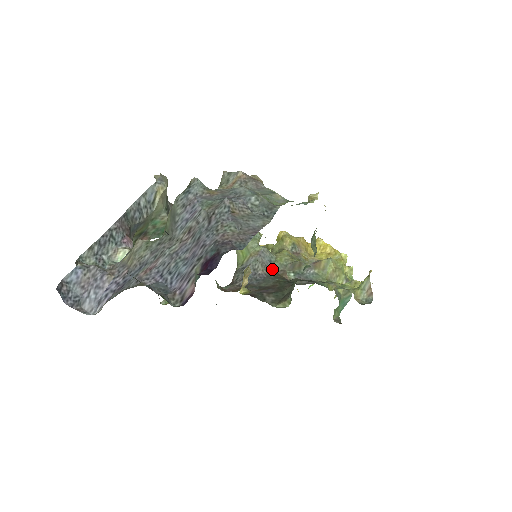
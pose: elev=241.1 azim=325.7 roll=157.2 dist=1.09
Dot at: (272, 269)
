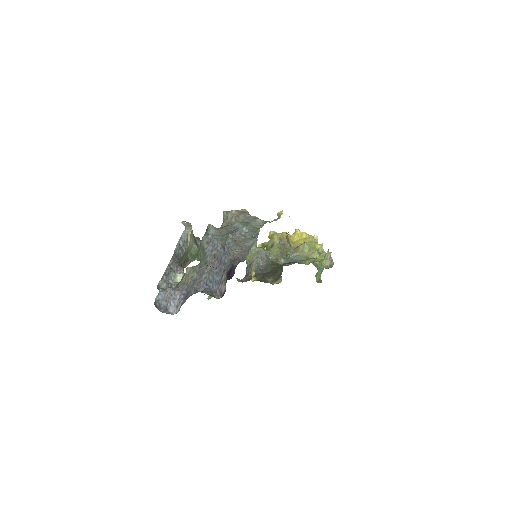
Dot at: (269, 260)
